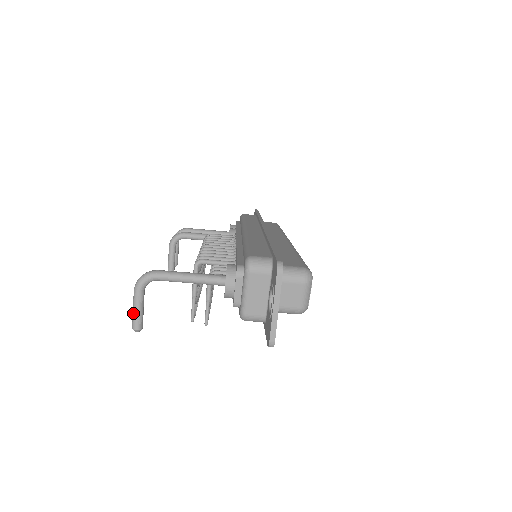
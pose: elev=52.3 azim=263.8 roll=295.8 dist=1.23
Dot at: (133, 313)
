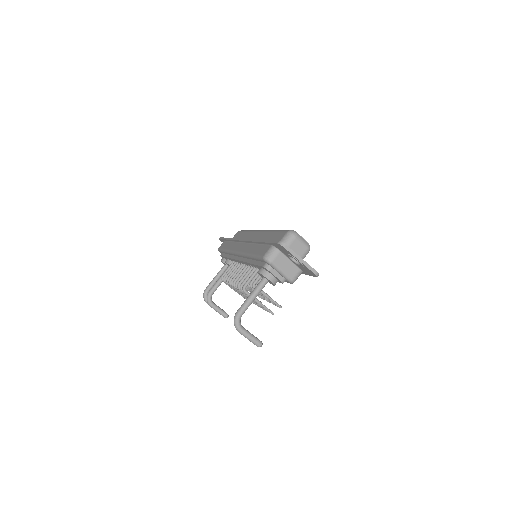
Dot at: (251, 341)
